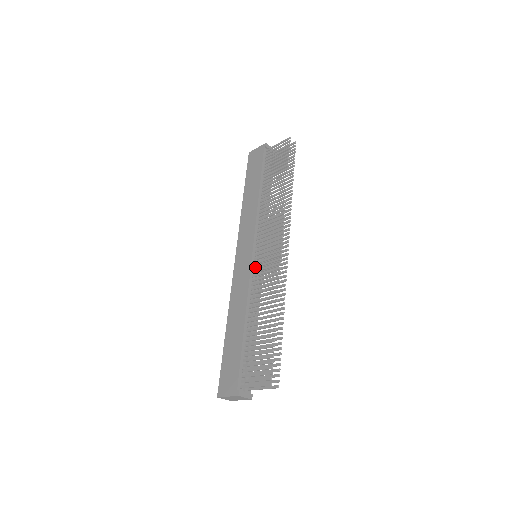
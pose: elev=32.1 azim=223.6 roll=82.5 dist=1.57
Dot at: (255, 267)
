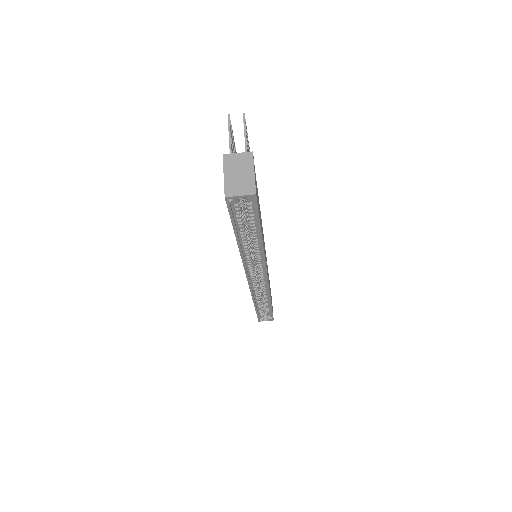
Dot at: occluded
